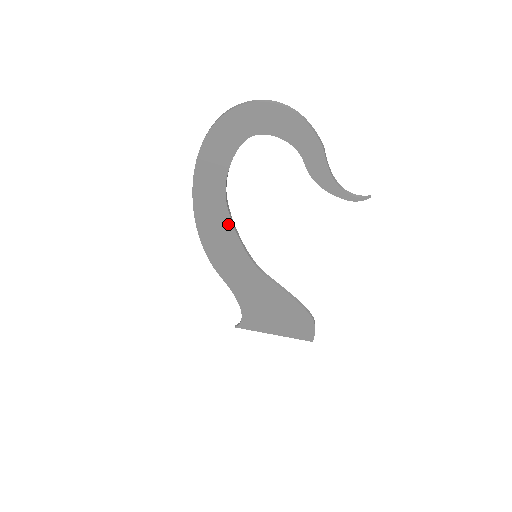
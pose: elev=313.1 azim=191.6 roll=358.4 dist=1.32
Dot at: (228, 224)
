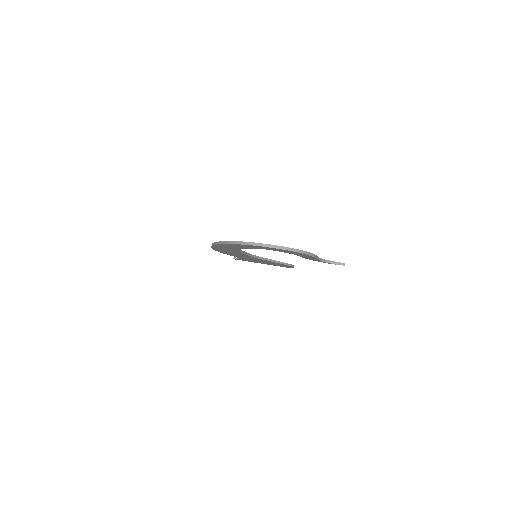
Dot at: occluded
